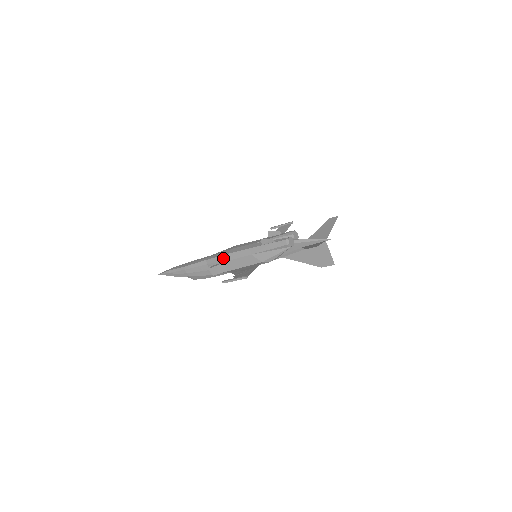
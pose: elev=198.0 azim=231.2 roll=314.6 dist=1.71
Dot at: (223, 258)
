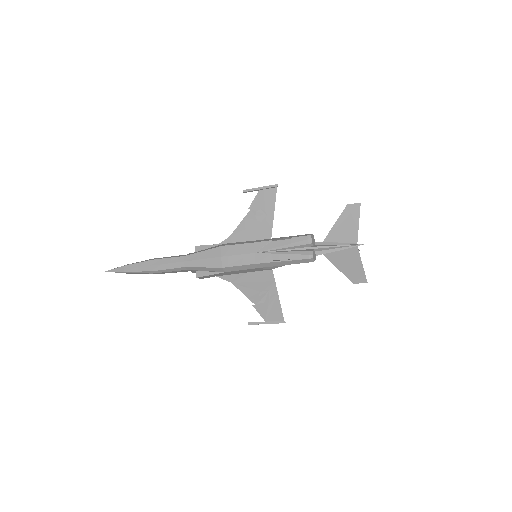
Dot at: (214, 270)
